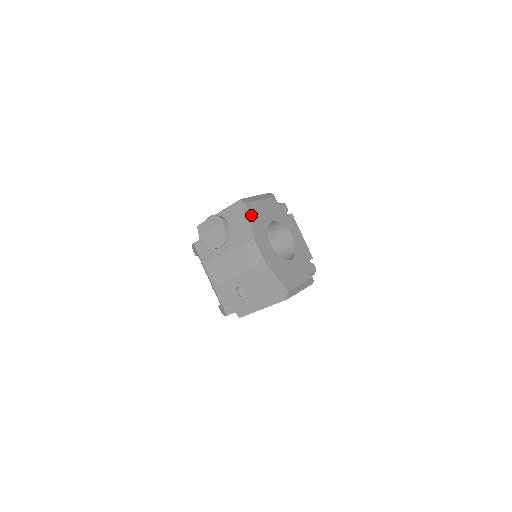
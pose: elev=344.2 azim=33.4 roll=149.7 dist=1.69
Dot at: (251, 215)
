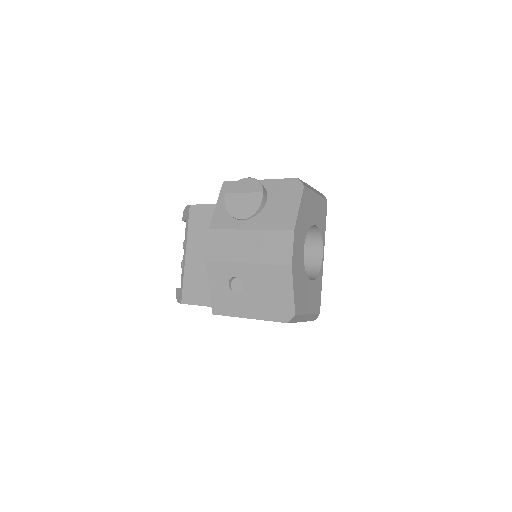
Dot at: (302, 202)
